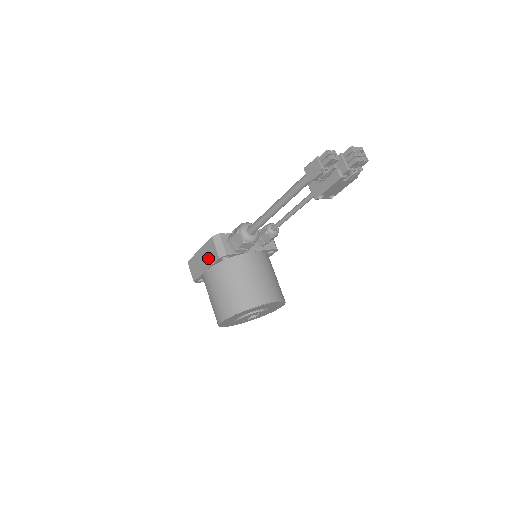
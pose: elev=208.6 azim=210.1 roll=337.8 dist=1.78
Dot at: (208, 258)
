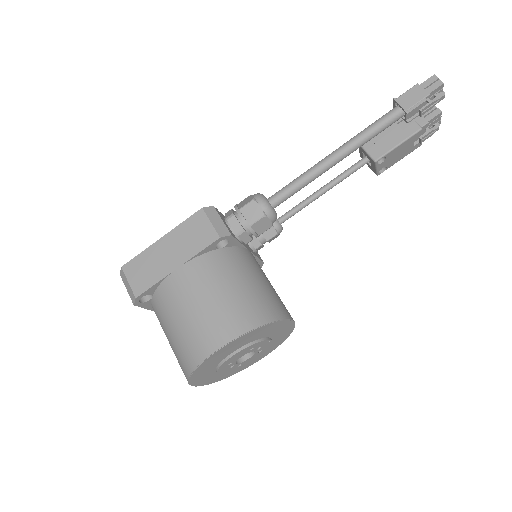
Dot at: (188, 245)
